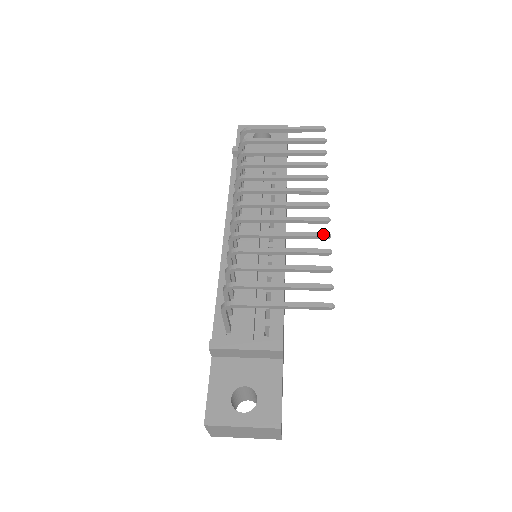
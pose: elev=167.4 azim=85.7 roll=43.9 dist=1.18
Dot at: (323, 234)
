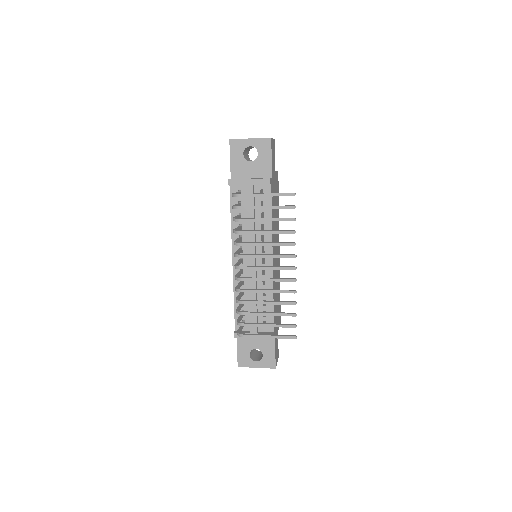
Dot at: (292, 292)
